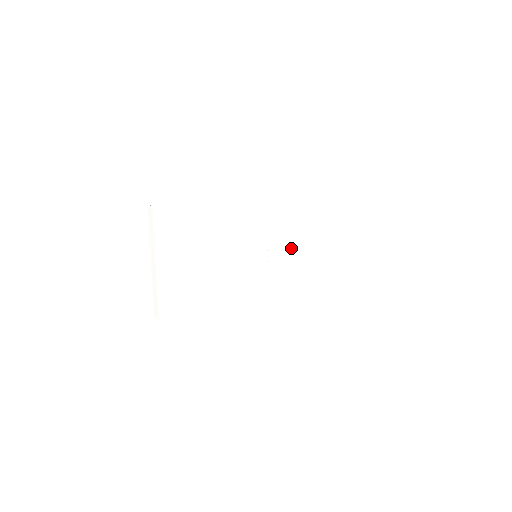
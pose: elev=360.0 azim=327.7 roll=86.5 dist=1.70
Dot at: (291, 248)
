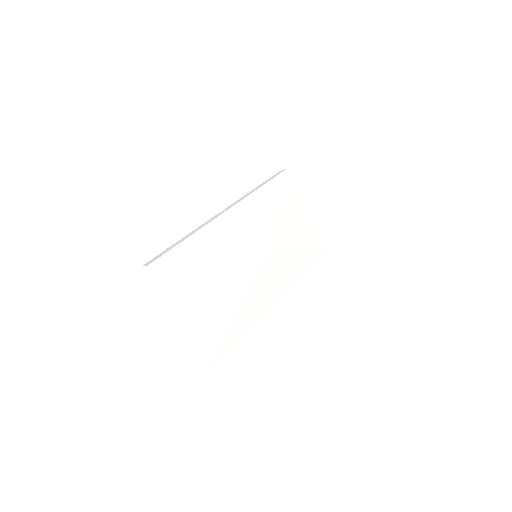
Dot at: (282, 231)
